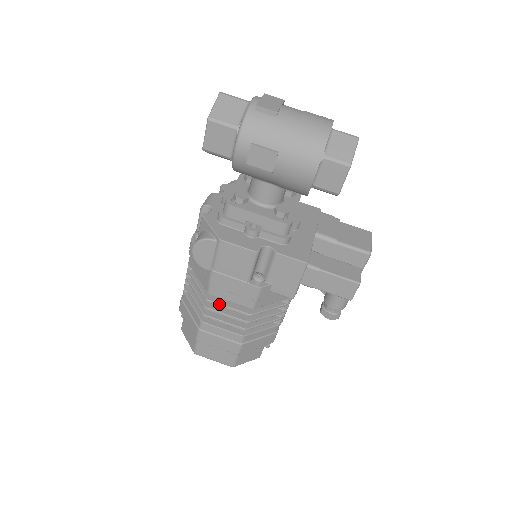
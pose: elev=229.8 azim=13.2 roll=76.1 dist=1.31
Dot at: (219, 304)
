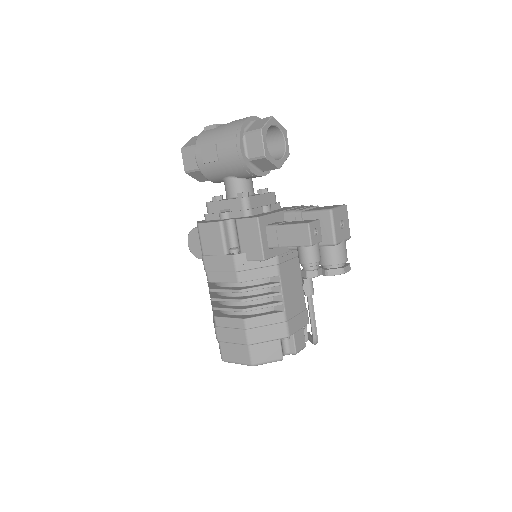
Dot at: (218, 290)
